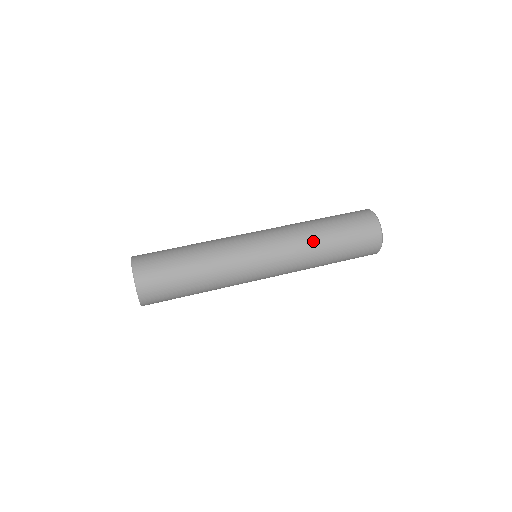
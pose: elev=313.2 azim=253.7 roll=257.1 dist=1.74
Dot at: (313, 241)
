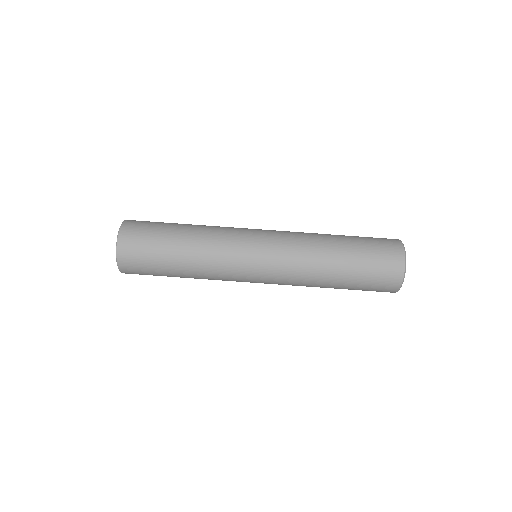
Dot at: (317, 281)
